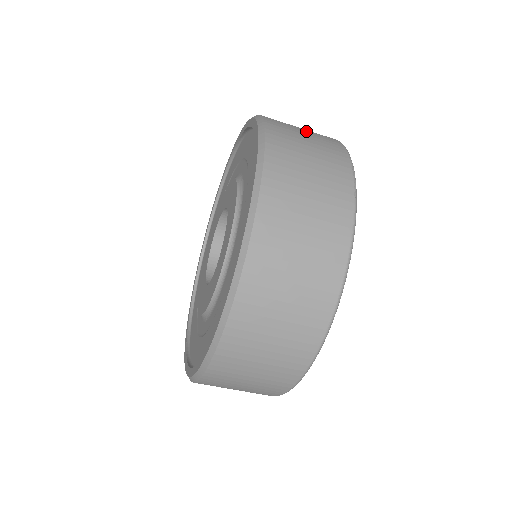
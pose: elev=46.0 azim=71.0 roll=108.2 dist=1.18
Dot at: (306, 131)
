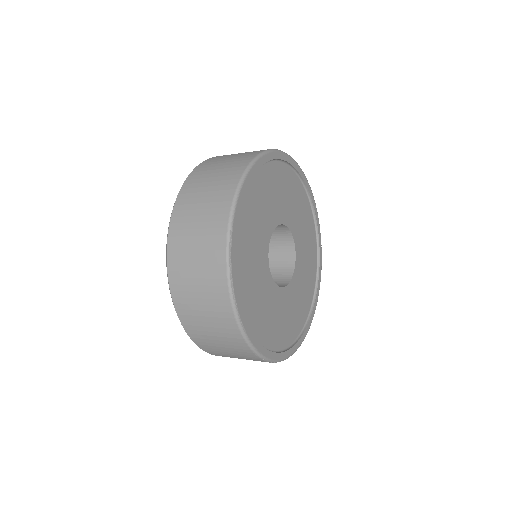
Dot at: (217, 336)
